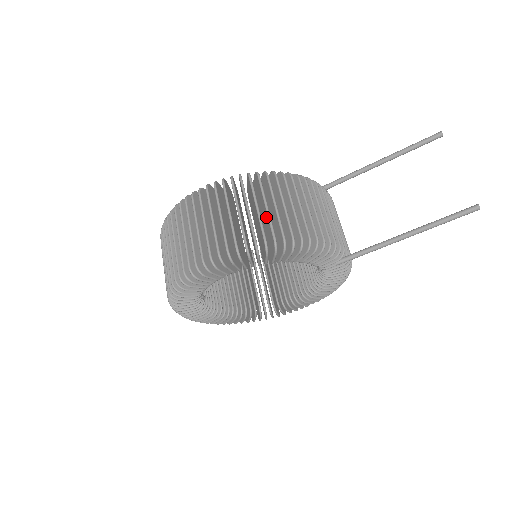
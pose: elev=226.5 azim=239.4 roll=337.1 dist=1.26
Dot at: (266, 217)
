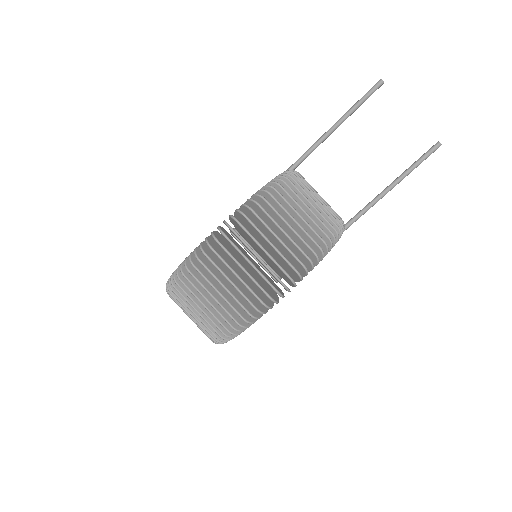
Dot at: (287, 241)
